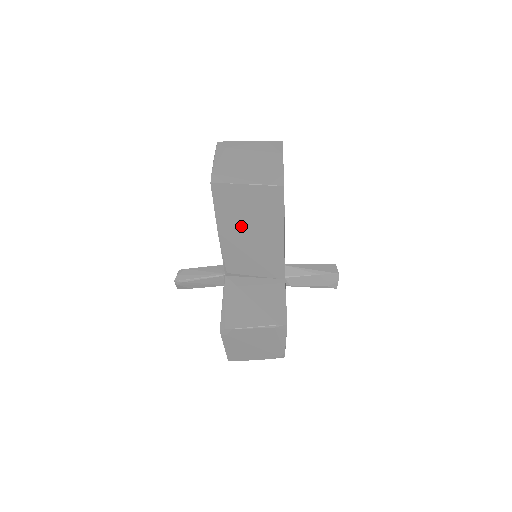
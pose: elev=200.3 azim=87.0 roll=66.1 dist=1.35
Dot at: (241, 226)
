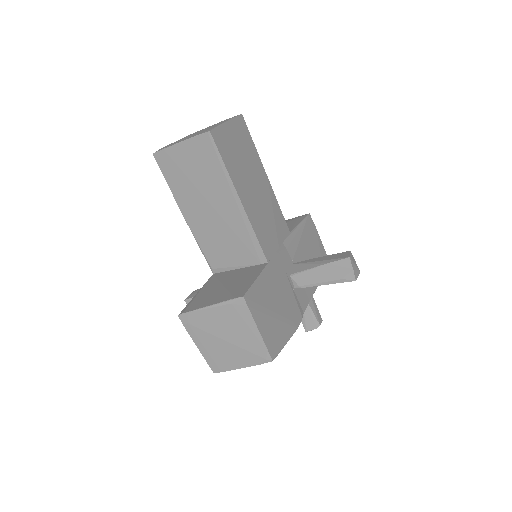
Dot at: (197, 199)
